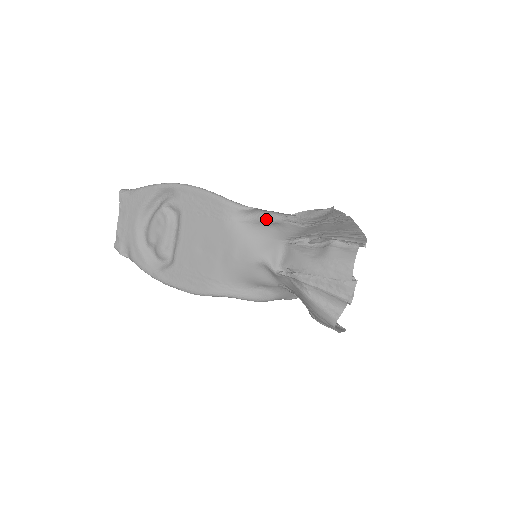
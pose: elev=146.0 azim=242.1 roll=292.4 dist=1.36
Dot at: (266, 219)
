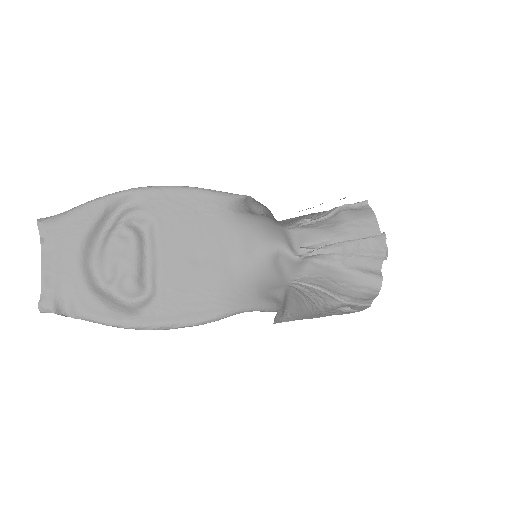
Dot at: occluded
